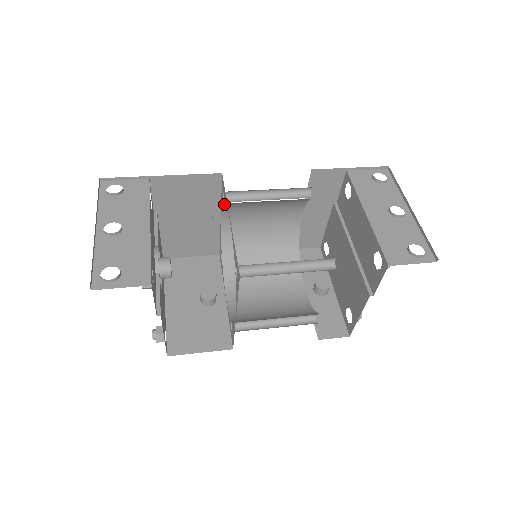
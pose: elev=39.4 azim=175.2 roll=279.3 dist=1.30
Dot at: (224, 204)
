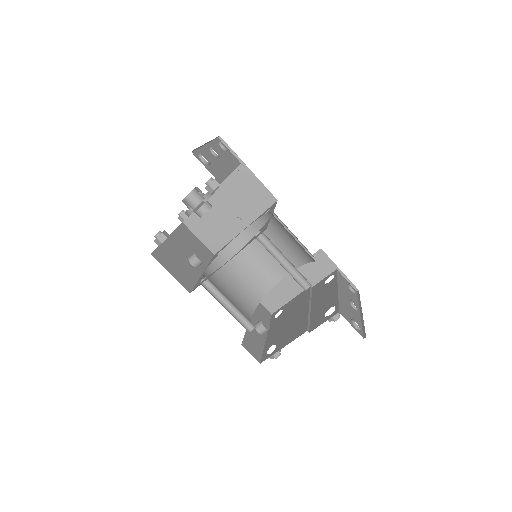
Dot at: (262, 217)
